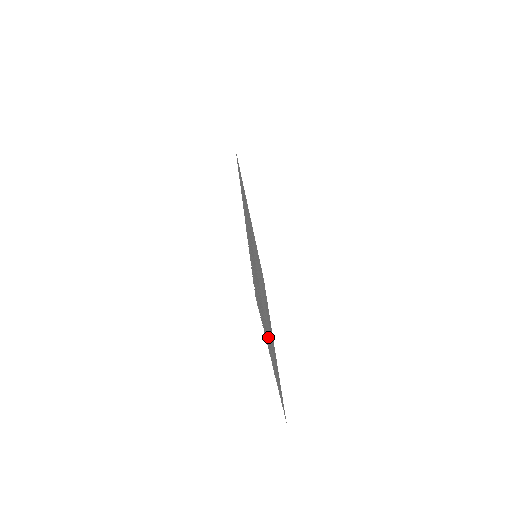
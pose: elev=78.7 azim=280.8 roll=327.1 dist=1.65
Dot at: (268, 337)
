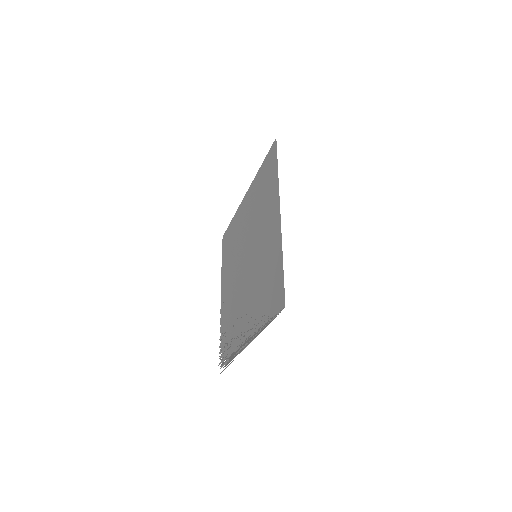
Dot at: (228, 292)
